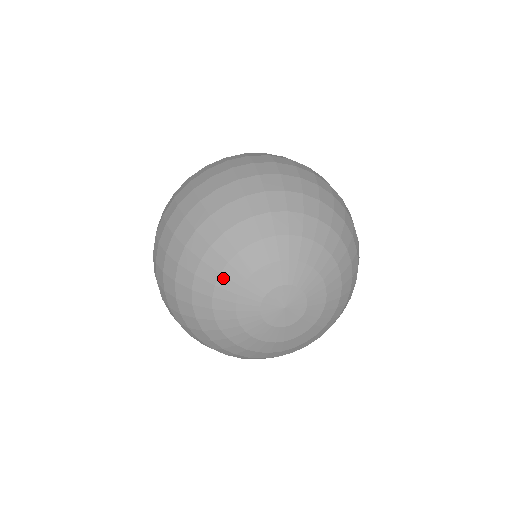
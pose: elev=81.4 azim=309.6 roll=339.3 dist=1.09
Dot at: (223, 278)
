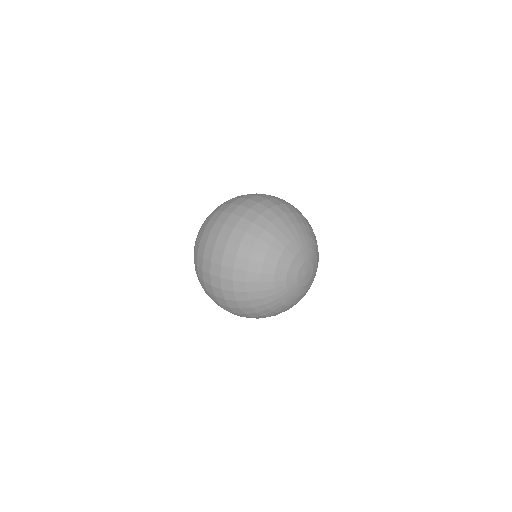
Dot at: (280, 262)
